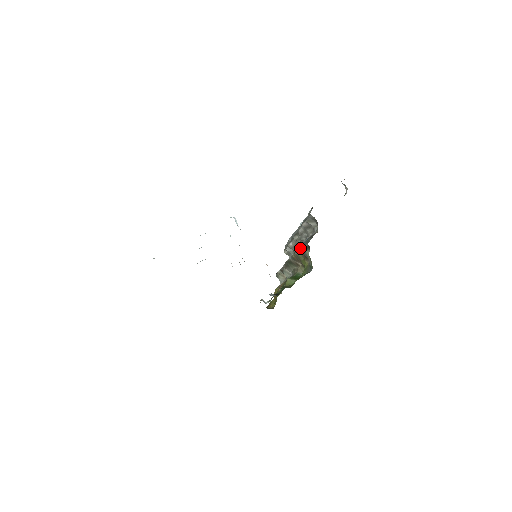
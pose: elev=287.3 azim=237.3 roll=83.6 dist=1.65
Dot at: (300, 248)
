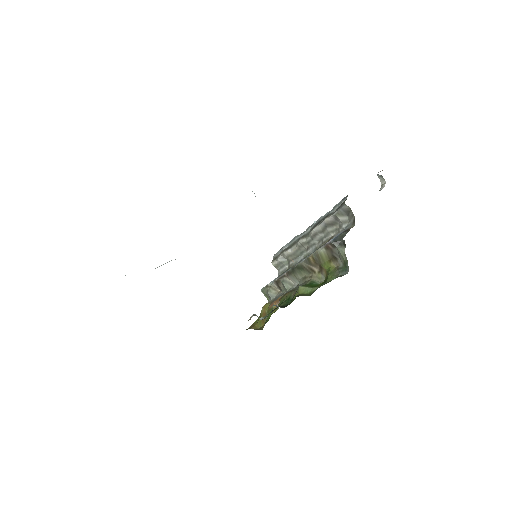
Dot at: (331, 244)
